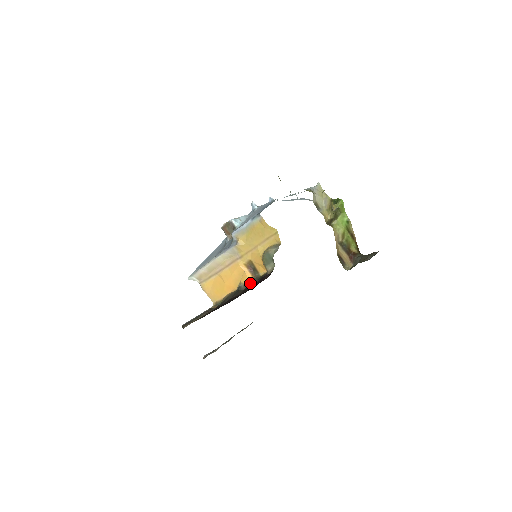
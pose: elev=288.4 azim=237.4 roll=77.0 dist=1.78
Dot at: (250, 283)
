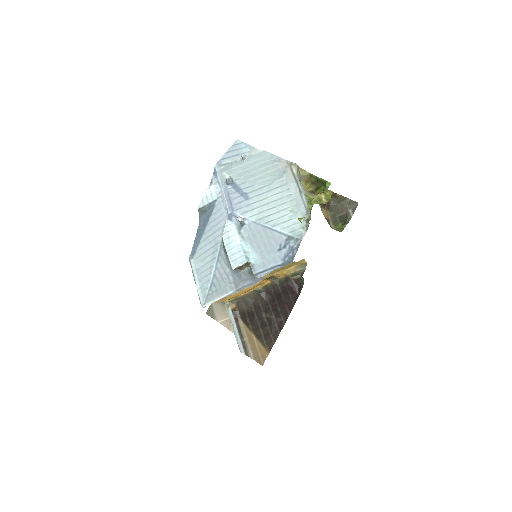
Dot at: (269, 285)
